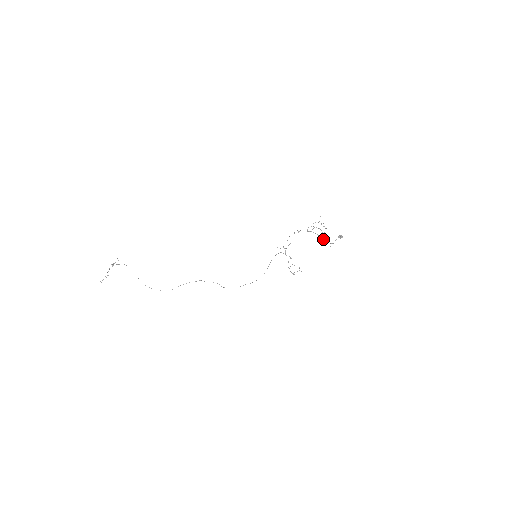
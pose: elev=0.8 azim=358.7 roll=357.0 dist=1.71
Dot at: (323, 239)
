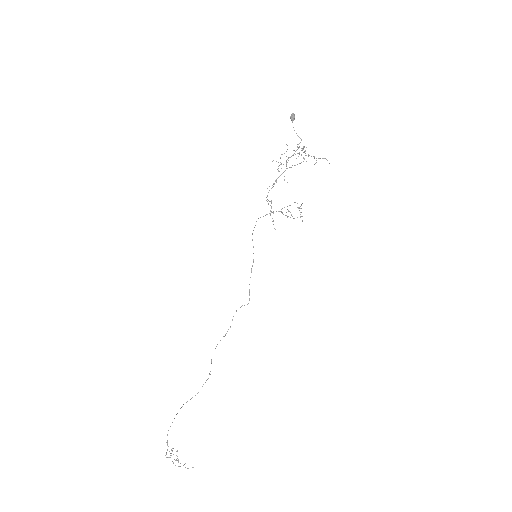
Dot at: occluded
